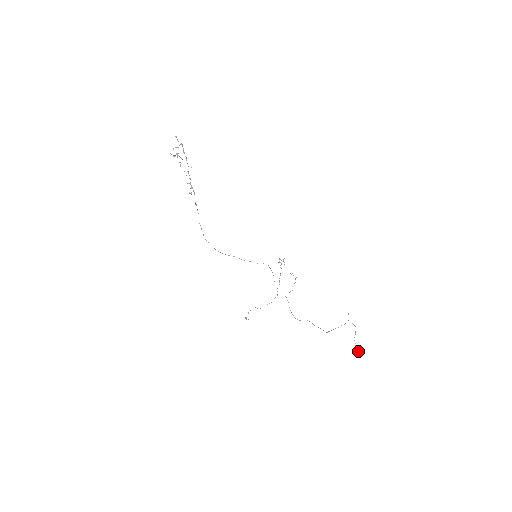
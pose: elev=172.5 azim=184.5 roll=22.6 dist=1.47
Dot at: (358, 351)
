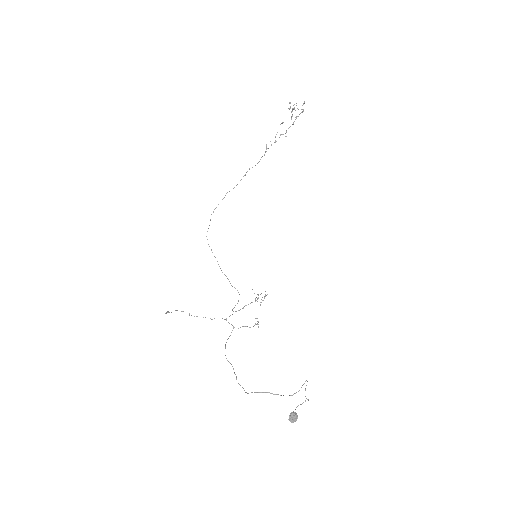
Dot at: (295, 419)
